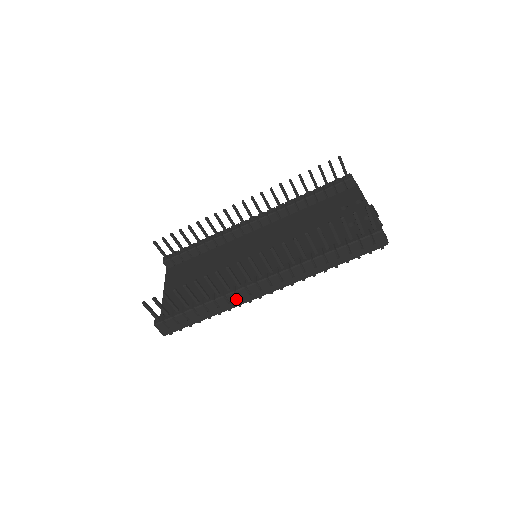
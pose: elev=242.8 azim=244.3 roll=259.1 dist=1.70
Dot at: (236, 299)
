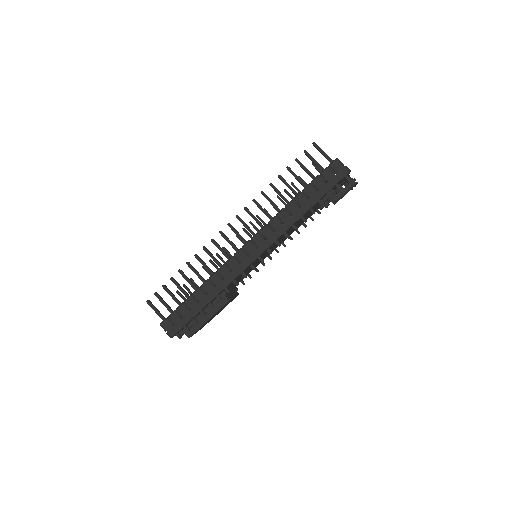
Dot at: (228, 272)
